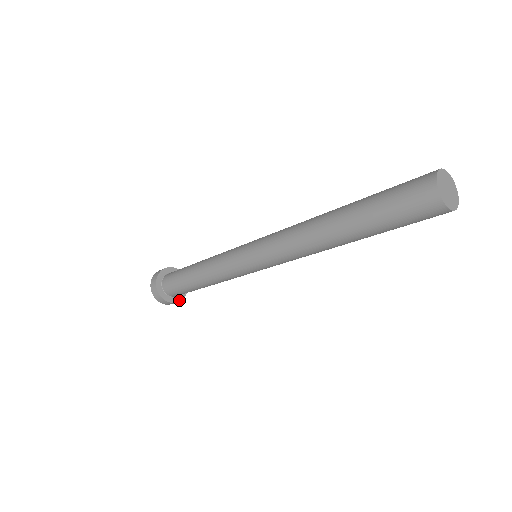
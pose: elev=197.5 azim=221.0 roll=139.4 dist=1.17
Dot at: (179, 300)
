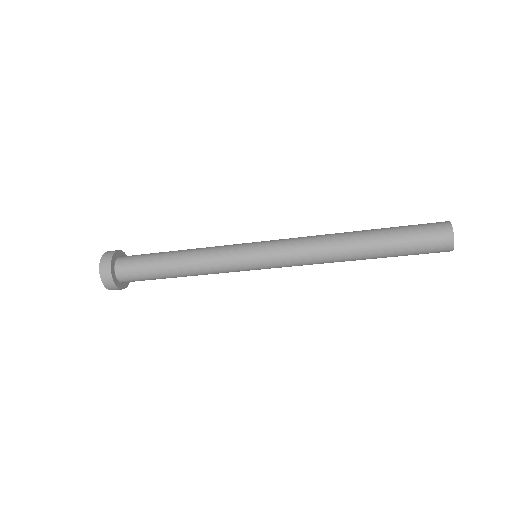
Dot at: (125, 287)
